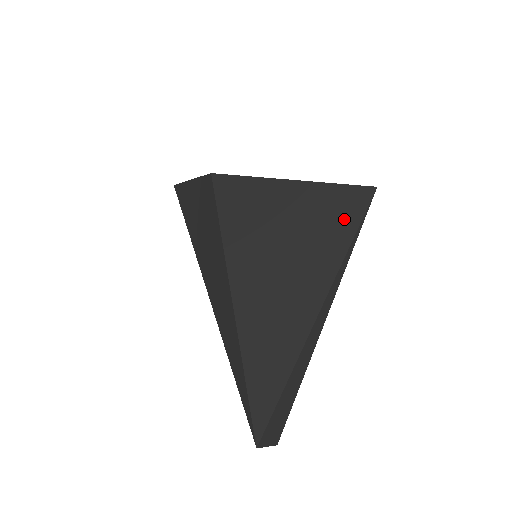
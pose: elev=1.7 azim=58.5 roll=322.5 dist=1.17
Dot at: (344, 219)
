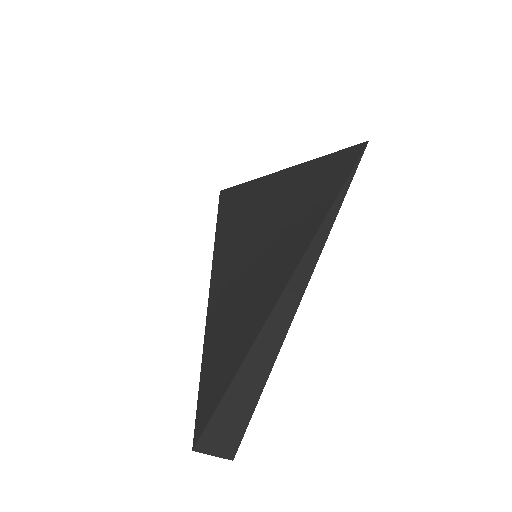
Dot at: (330, 181)
